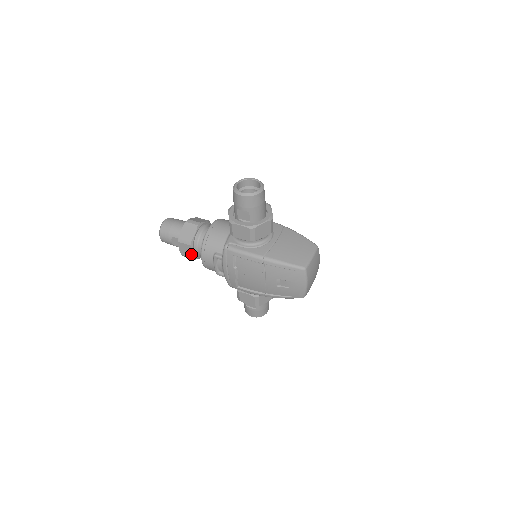
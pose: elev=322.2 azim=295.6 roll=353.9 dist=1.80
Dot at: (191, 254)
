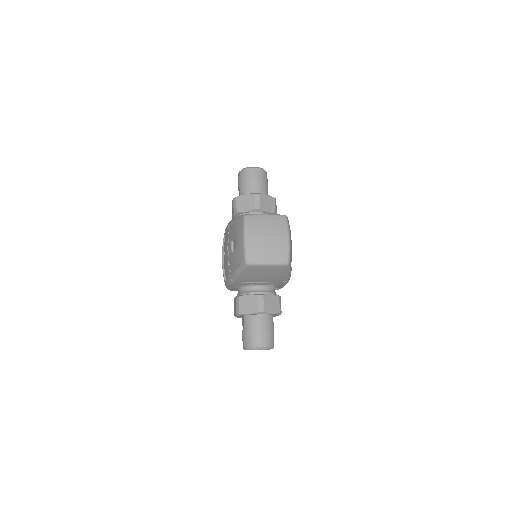
Dot at: occluded
